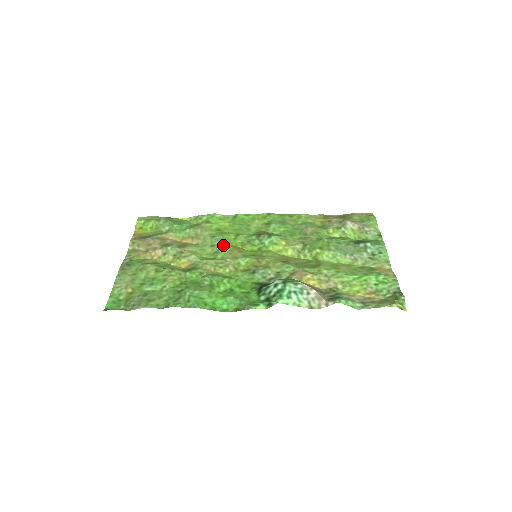
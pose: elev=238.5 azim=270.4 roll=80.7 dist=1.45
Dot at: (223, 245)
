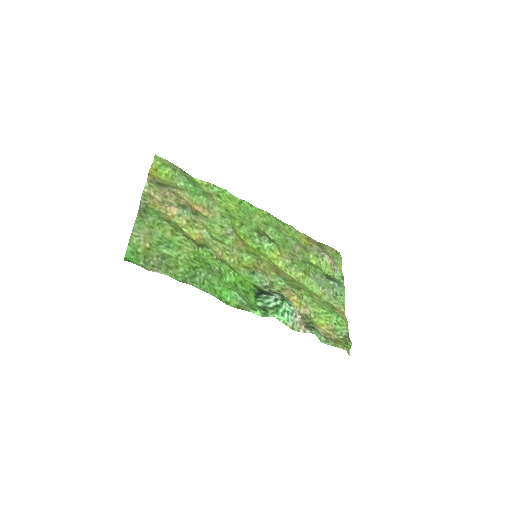
Dot at: (232, 232)
